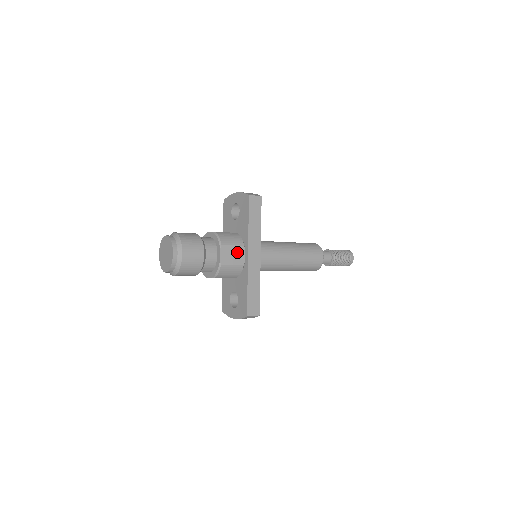
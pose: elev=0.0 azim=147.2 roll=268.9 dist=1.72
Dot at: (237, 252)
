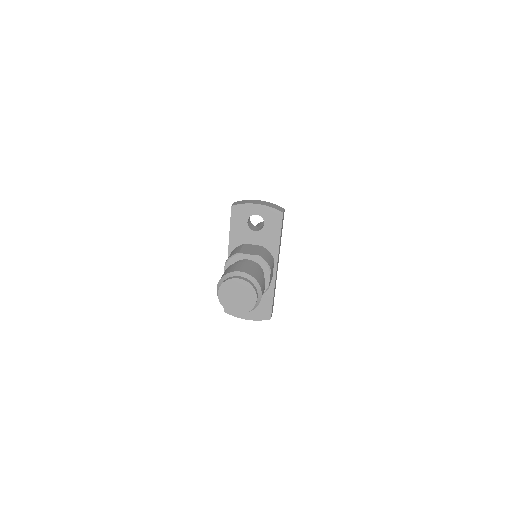
Dot at: (272, 269)
